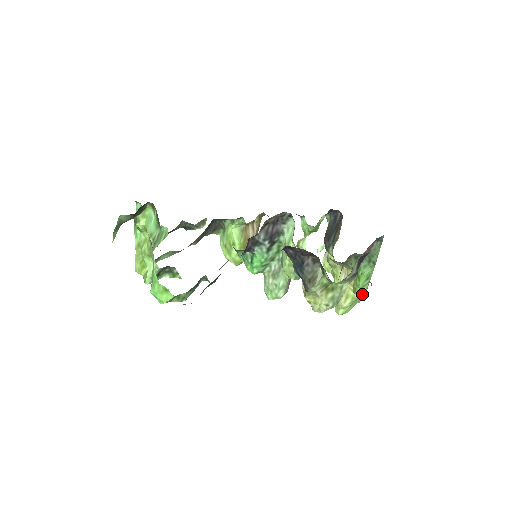
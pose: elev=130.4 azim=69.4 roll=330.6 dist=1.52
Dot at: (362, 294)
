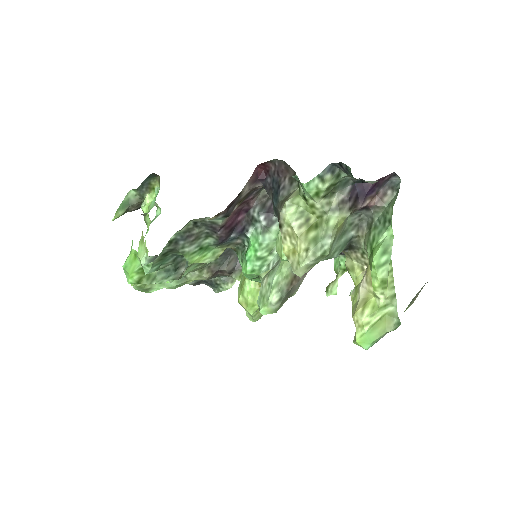
Dot at: (385, 293)
